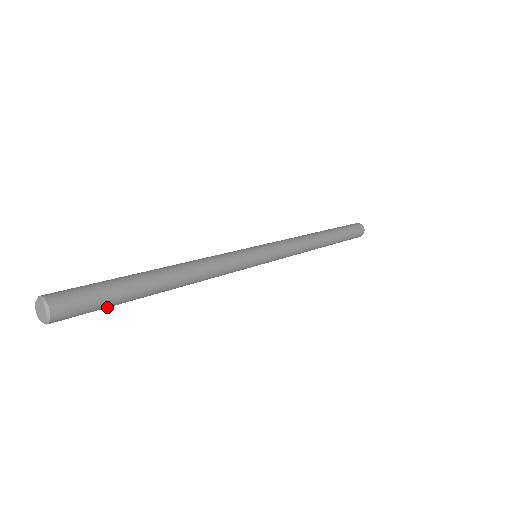
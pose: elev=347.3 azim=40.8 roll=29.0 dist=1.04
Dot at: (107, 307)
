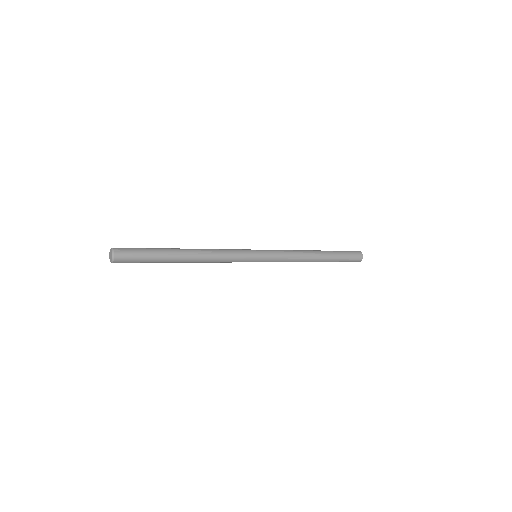
Dot at: (148, 256)
